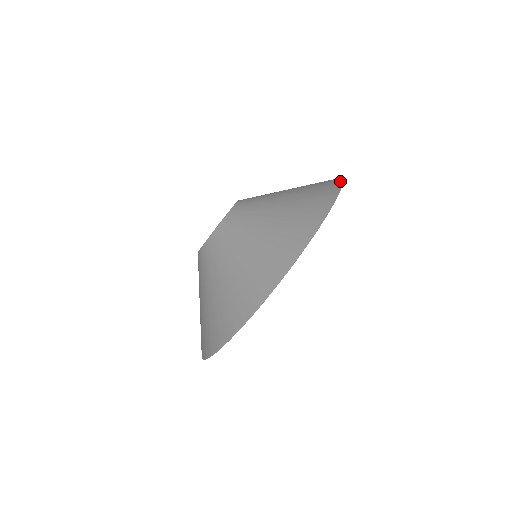
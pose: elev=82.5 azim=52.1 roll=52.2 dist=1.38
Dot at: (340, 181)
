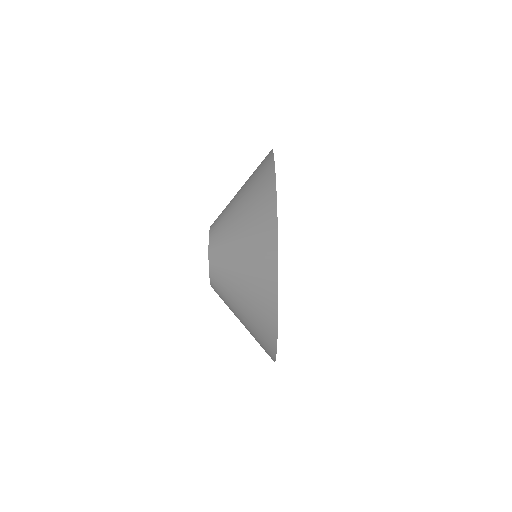
Dot at: occluded
